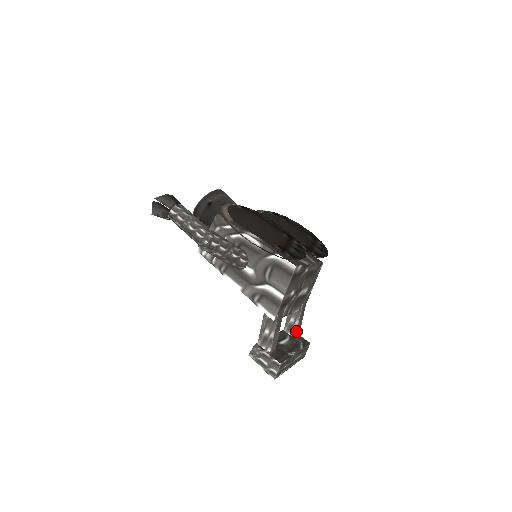
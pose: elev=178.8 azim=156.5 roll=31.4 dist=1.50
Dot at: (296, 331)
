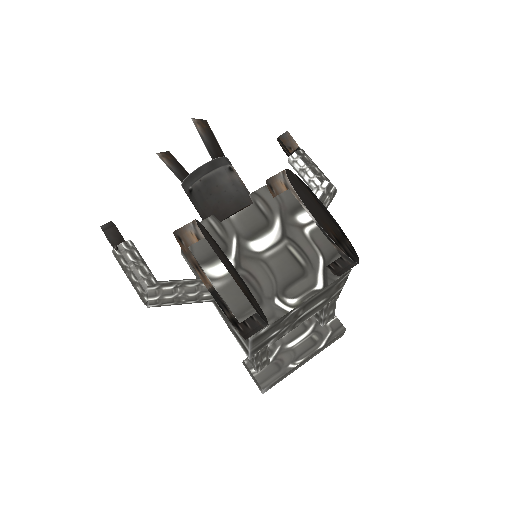
Dot at: (322, 323)
